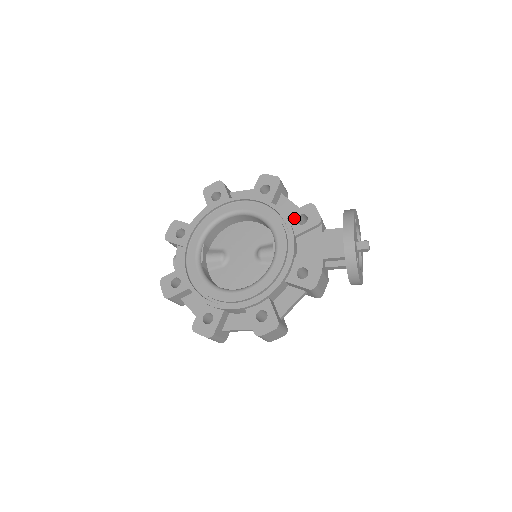
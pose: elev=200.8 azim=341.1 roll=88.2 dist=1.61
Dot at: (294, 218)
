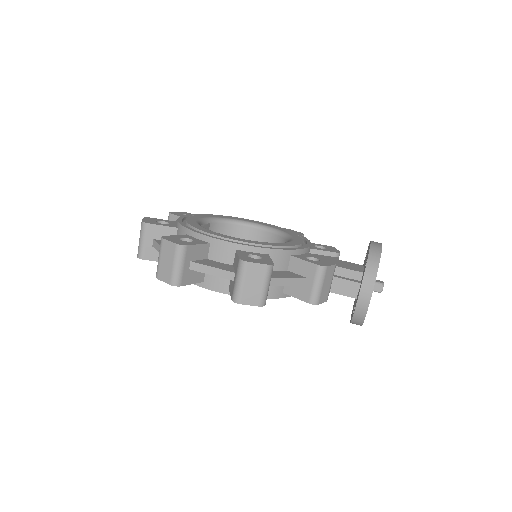
Dot at: (312, 244)
